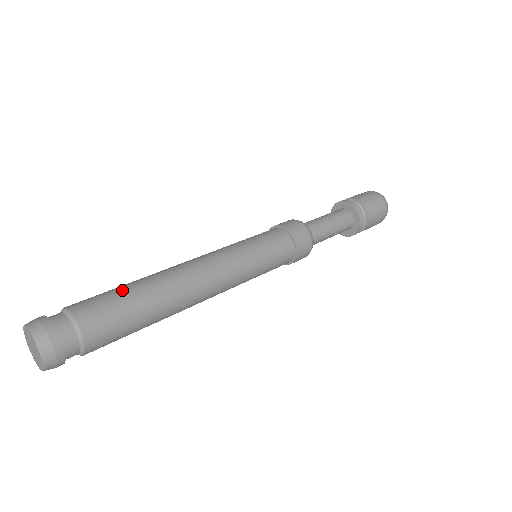
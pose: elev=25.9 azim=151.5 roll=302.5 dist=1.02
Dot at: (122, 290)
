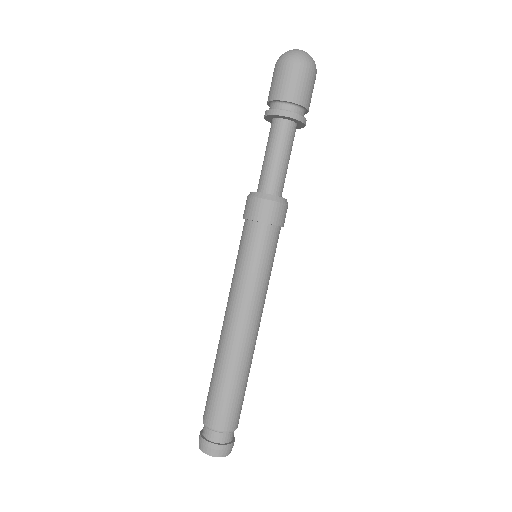
Dot at: (212, 385)
